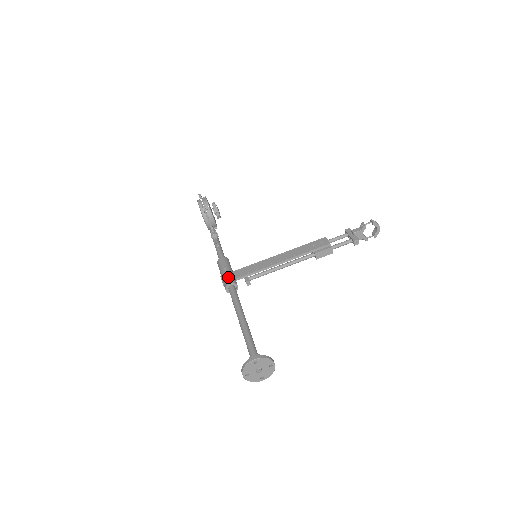
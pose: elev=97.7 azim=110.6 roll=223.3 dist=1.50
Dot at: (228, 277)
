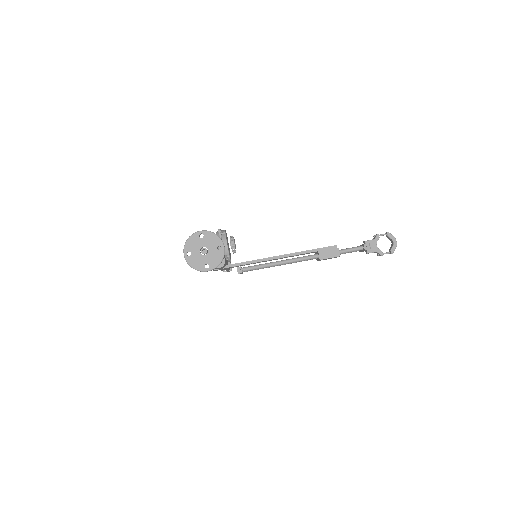
Dot at: occluded
